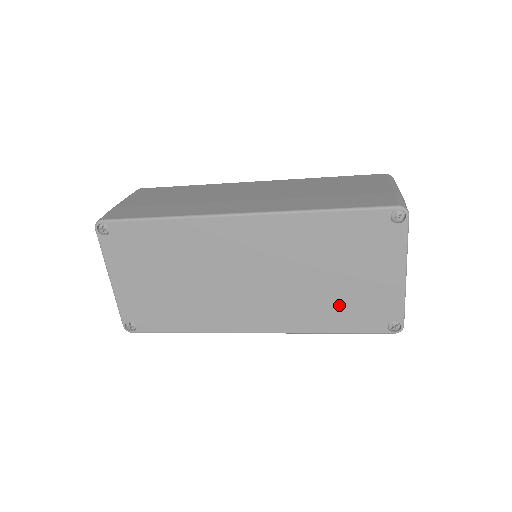
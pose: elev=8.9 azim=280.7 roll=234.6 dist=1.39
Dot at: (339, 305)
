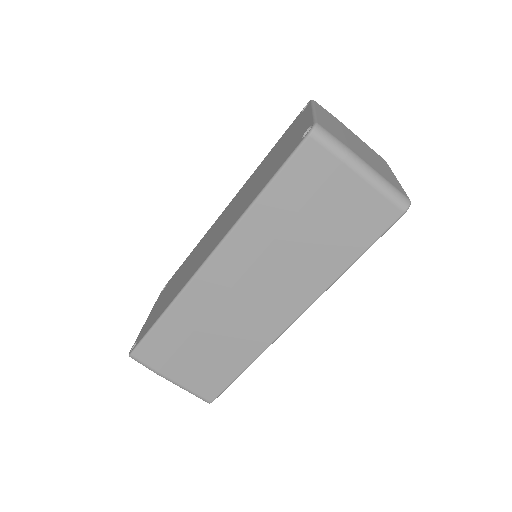
Dot at: (268, 174)
